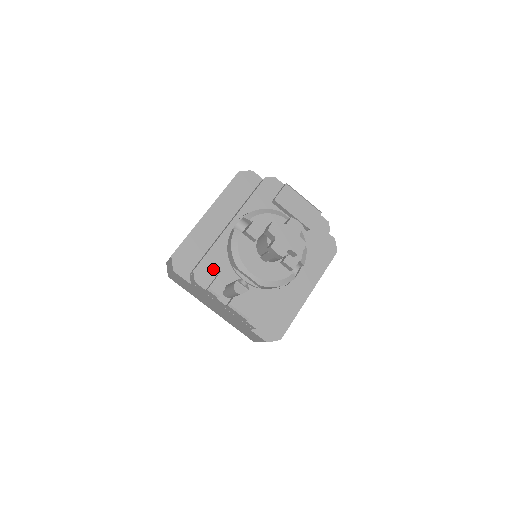
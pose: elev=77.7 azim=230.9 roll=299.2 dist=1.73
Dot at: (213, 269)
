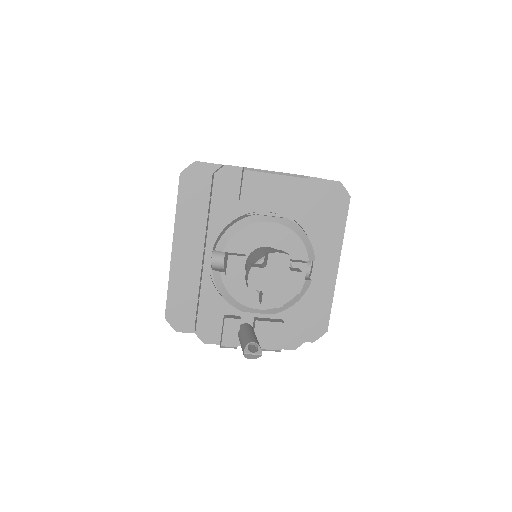
Dot at: (215, 319)
